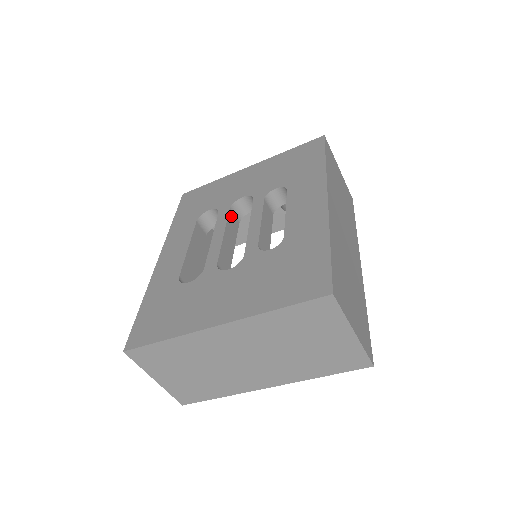
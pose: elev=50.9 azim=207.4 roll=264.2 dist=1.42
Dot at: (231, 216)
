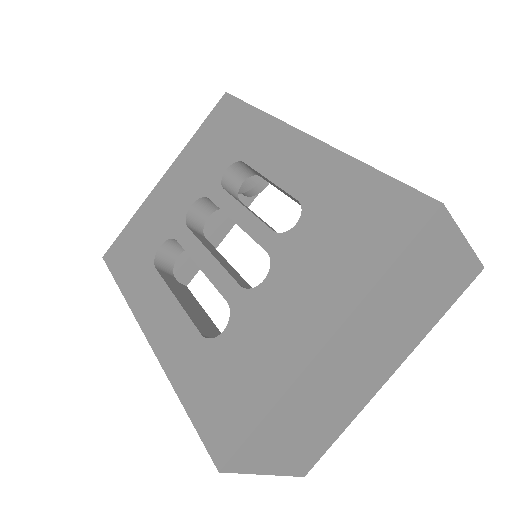
Dot at: (195, 233)
